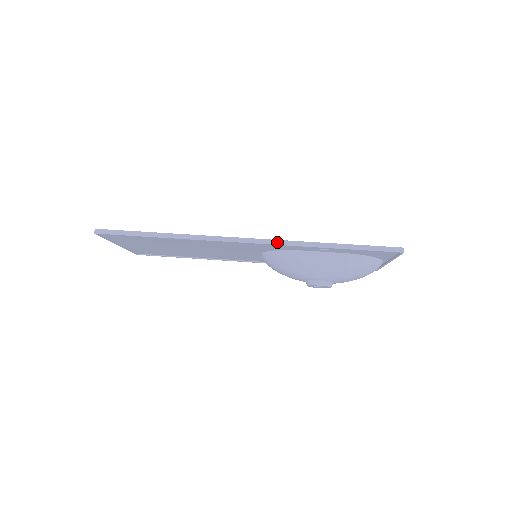
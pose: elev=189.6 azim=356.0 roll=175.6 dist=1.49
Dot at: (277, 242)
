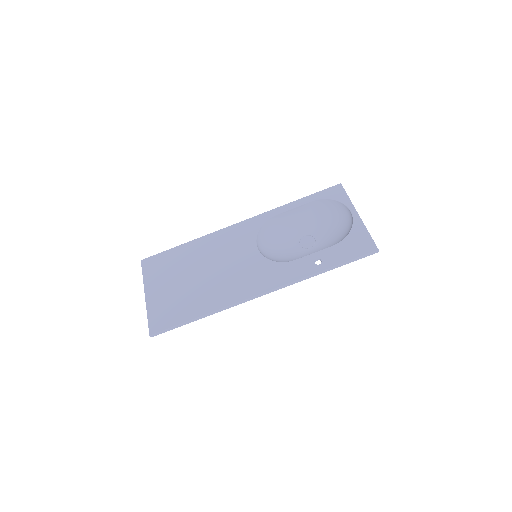
Dot at: (286, 286)
